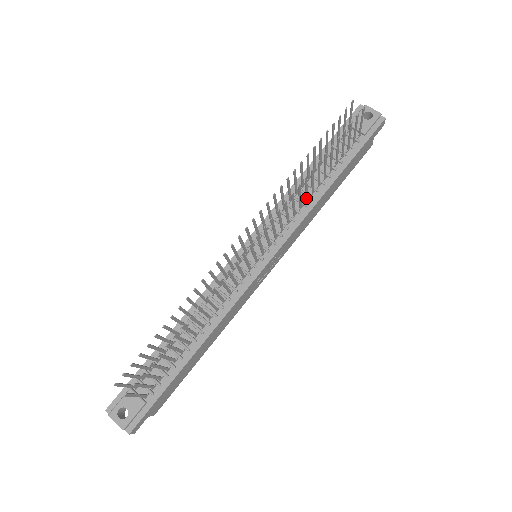
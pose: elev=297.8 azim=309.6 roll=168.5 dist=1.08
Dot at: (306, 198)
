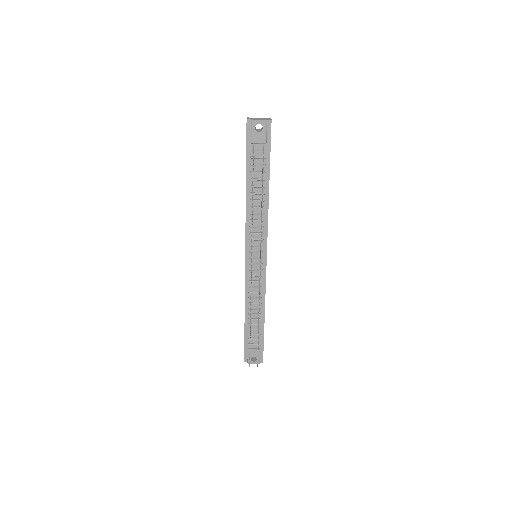
Dot at: (261, 213)
